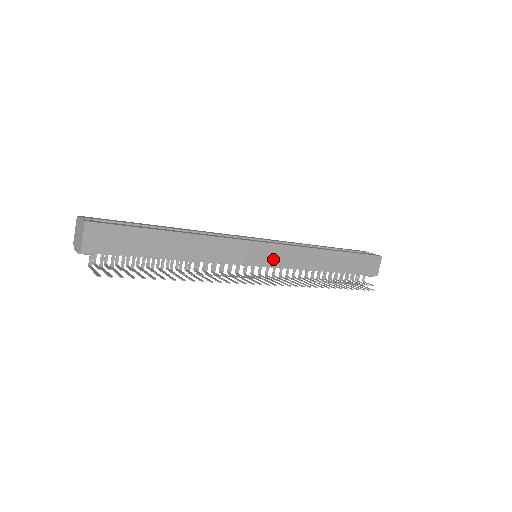
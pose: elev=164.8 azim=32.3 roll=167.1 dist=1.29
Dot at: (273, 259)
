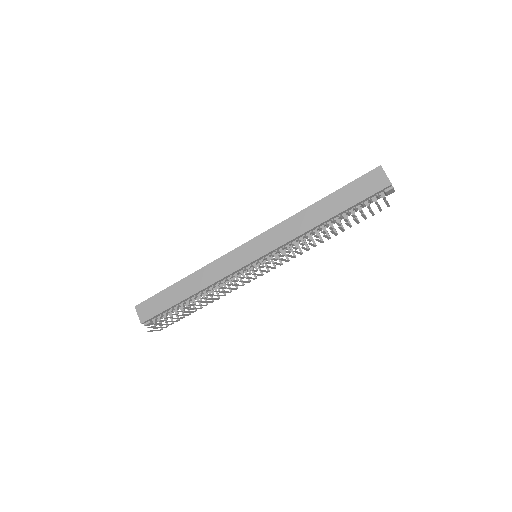
Dot at: (260, 249)
